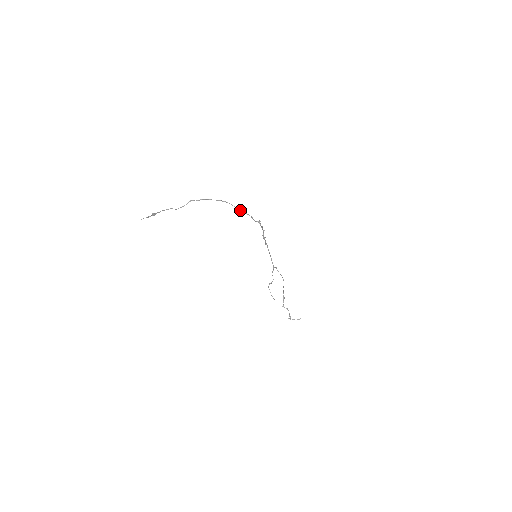
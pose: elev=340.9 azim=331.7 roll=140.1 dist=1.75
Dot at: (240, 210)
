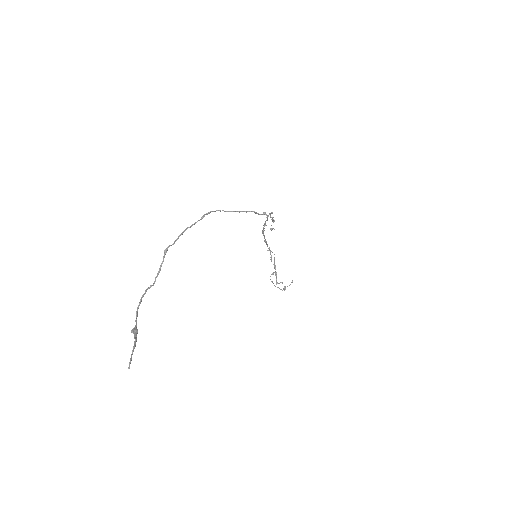
Dot at: occluded
